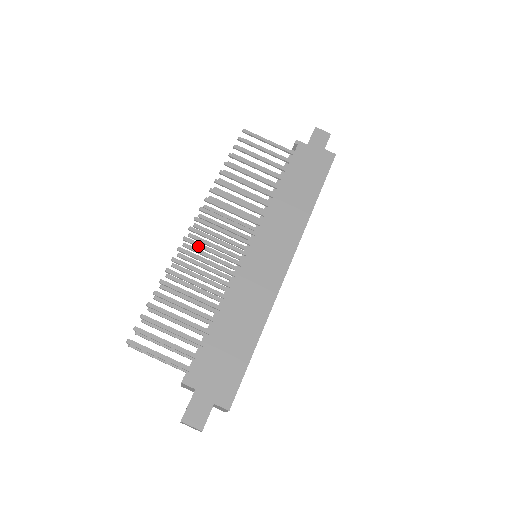
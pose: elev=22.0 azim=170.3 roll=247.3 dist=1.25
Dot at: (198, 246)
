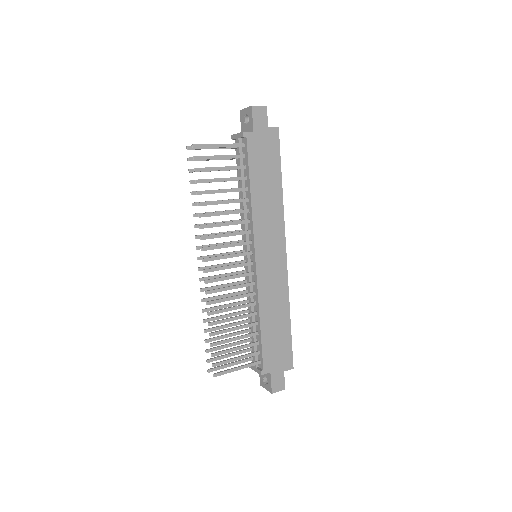
Dot at: occluded
